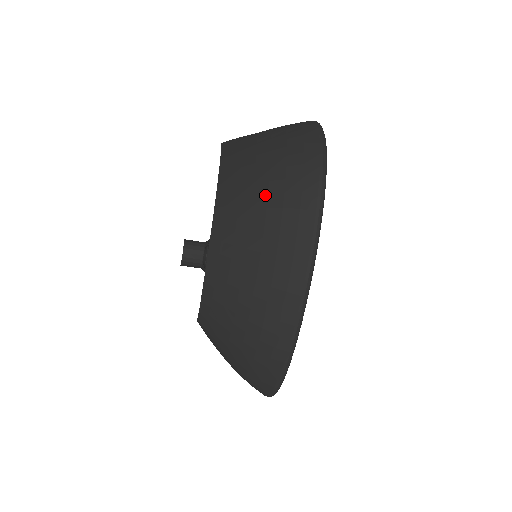
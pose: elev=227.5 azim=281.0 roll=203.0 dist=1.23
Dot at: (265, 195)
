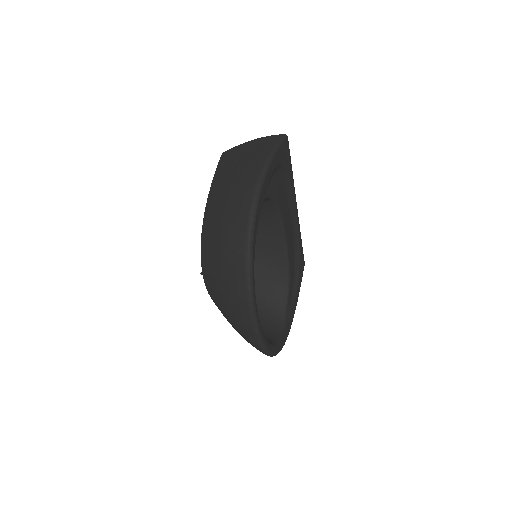
Dot at: (219, 257)
